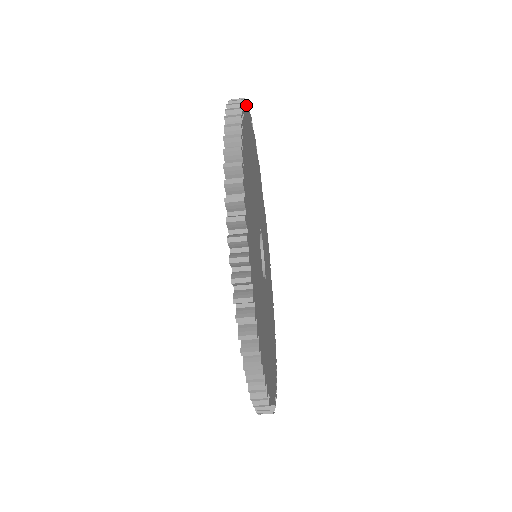
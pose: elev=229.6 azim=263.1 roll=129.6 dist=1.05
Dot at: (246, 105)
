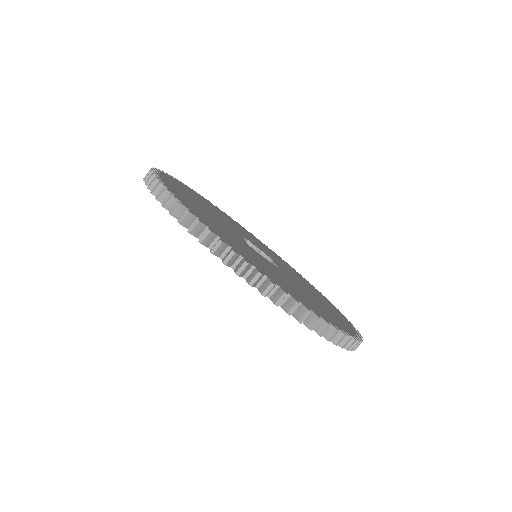
Dot at: (222, 211)
